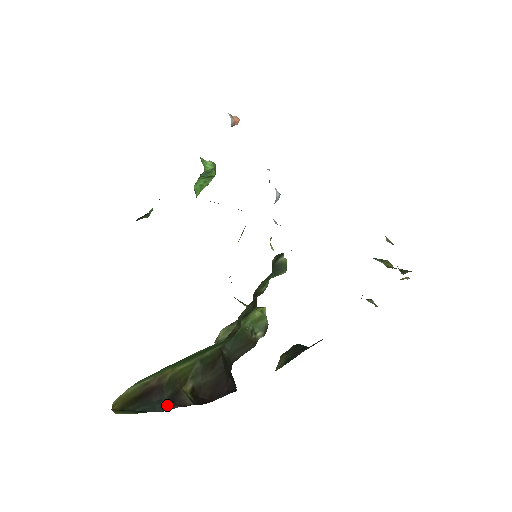
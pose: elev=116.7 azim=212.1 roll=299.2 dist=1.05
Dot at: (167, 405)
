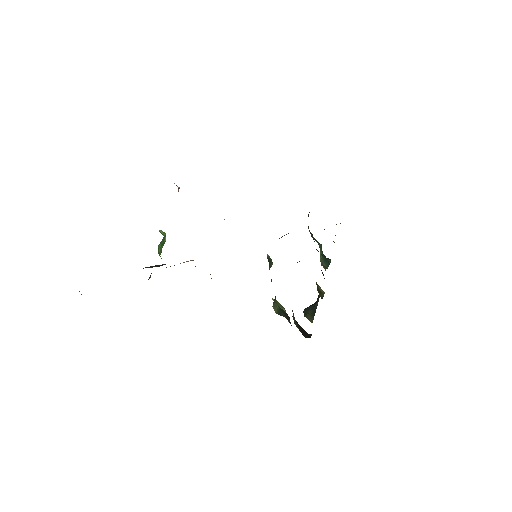
Dot at: occluded
